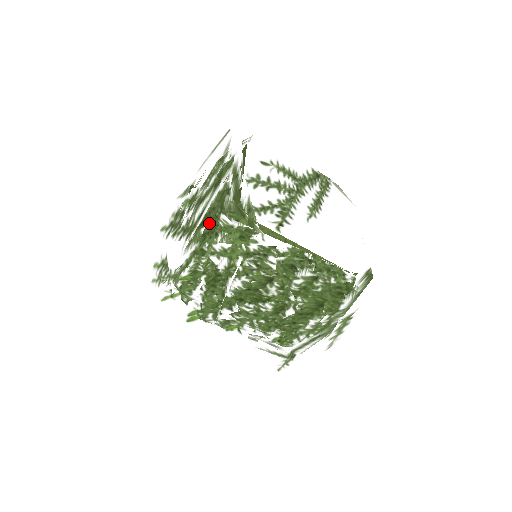
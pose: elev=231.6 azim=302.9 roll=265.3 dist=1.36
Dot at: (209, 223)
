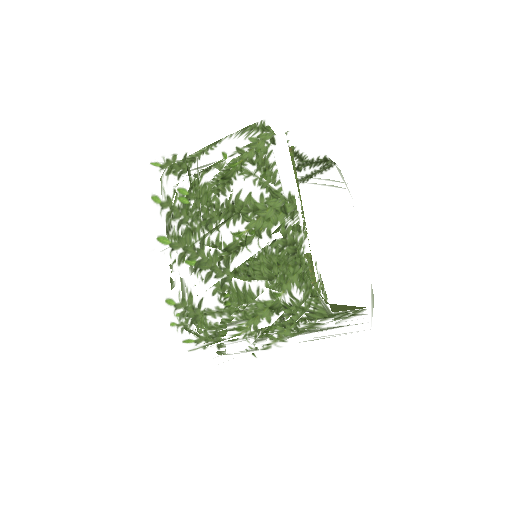
Dot at: (289, 316)
